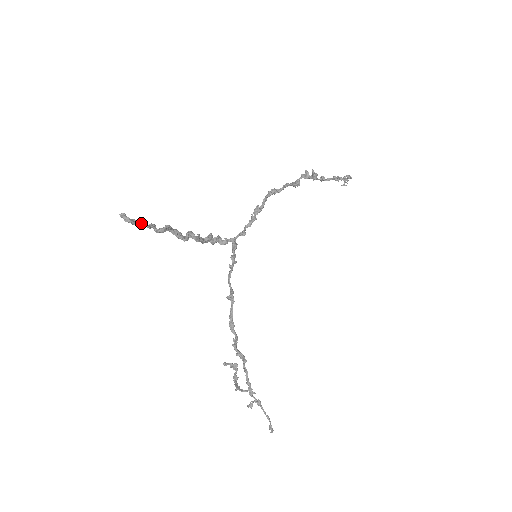
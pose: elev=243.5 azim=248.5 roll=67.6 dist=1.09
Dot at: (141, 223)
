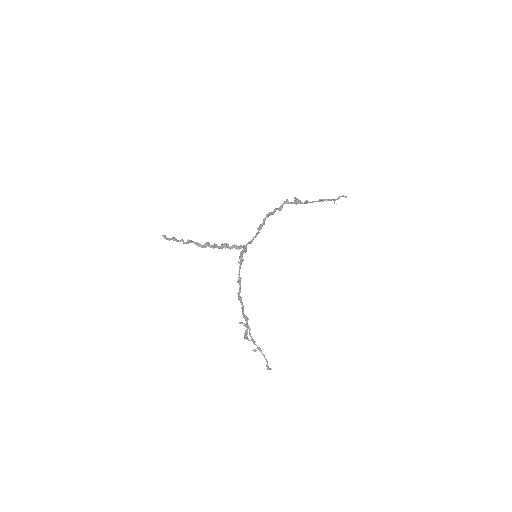
Dot at: (173, 239)
